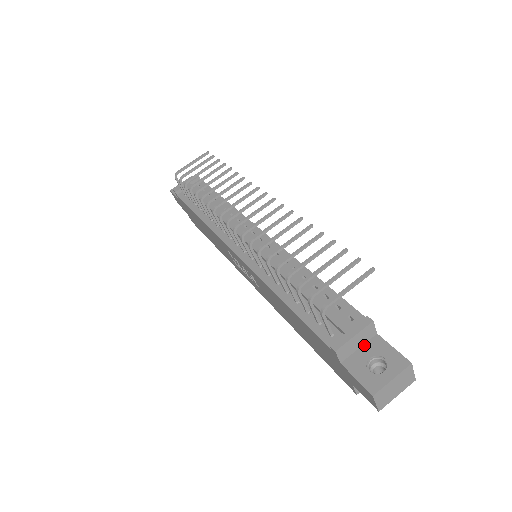
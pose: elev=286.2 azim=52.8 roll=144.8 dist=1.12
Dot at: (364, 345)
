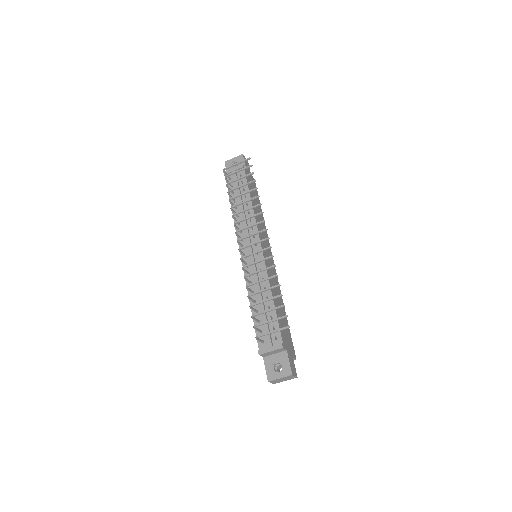
Dot at: (278, 353)
